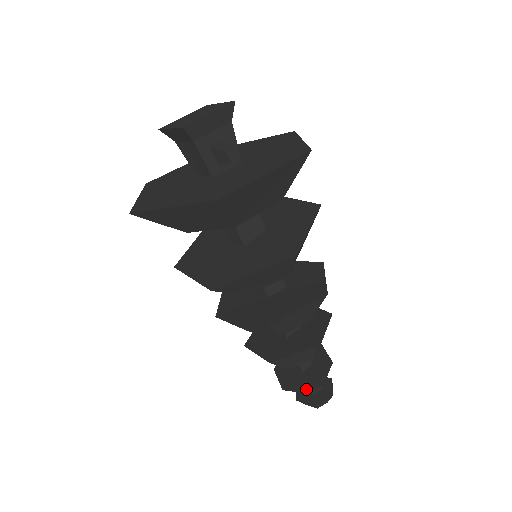
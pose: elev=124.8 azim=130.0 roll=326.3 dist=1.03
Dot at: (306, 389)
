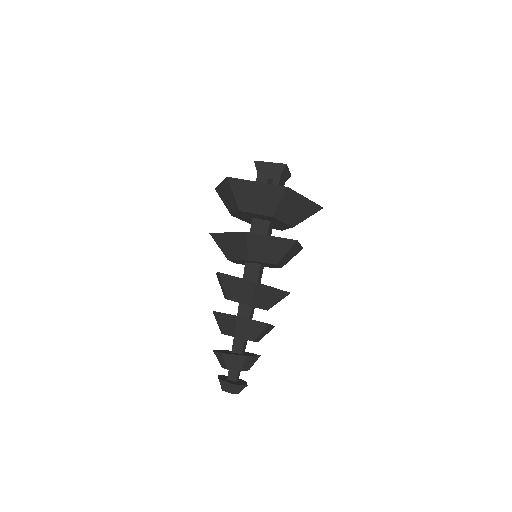
Dot at: (221, 358)
